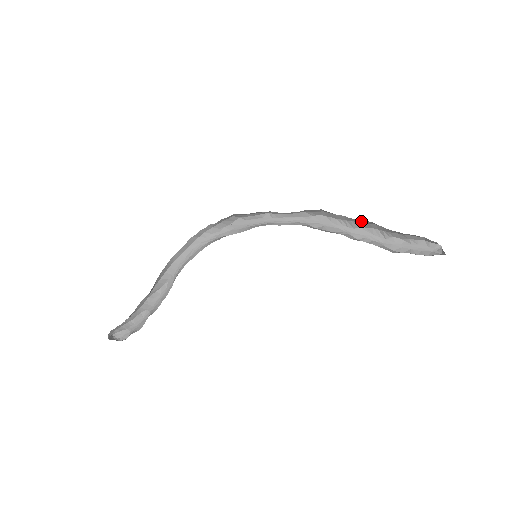
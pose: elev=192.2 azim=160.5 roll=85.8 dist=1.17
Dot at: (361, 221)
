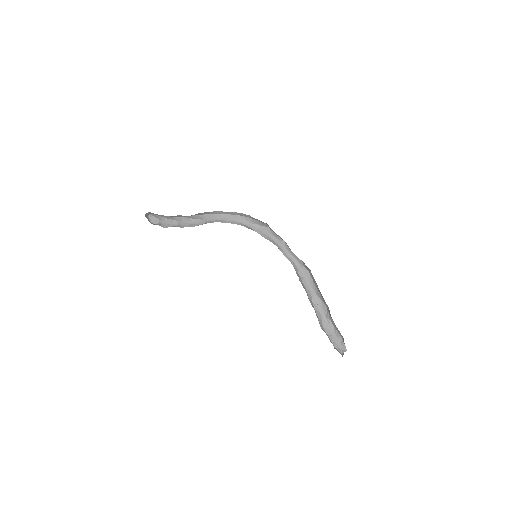
Dot at: occluded
